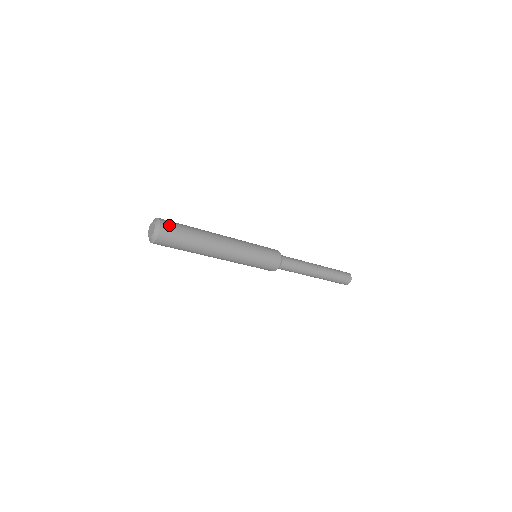
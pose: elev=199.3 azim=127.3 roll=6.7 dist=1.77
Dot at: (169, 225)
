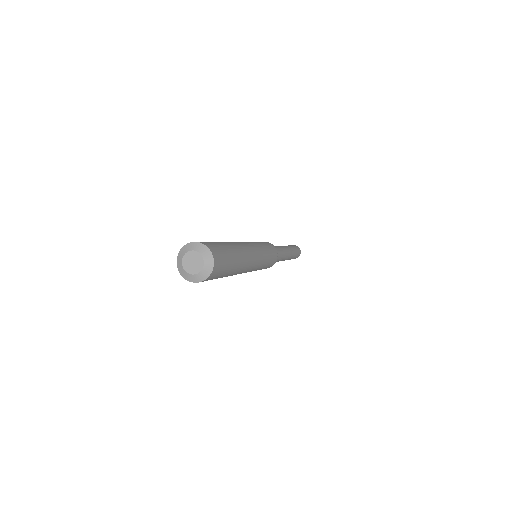
Dot at: (220, 262)
